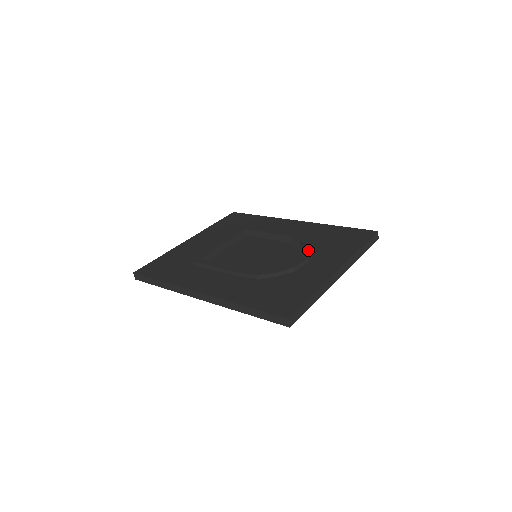
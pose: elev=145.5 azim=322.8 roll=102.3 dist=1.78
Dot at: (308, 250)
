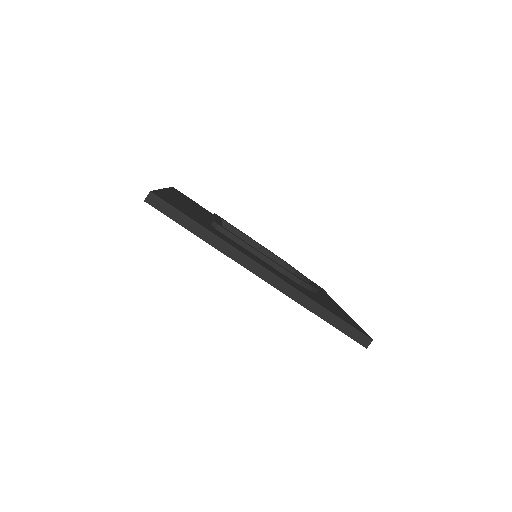
Dot at: occluded
